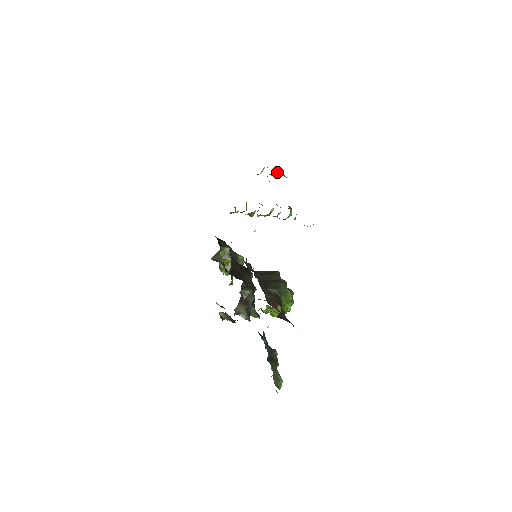
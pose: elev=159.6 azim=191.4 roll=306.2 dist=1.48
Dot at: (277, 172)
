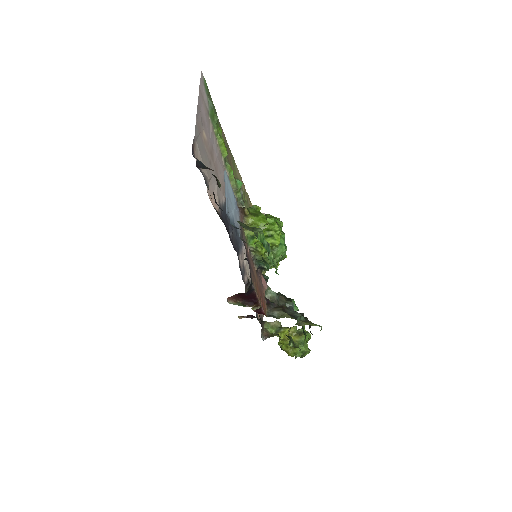
Dot at: occluded
